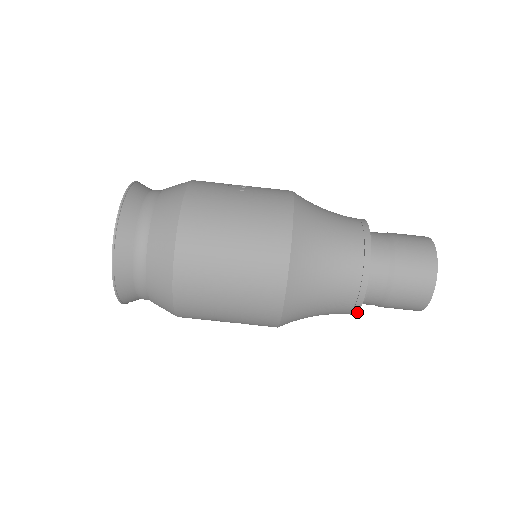
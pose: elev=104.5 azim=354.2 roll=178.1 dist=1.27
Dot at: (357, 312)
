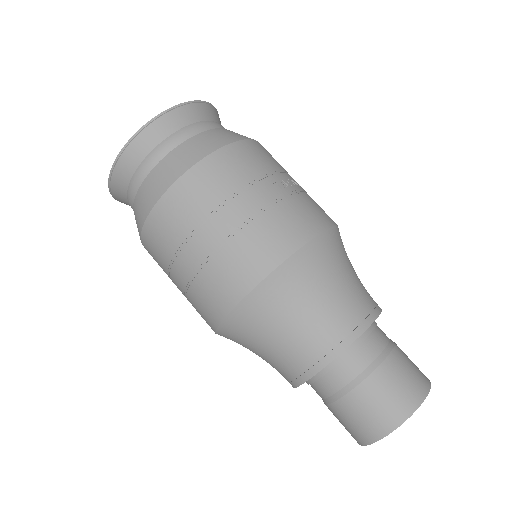
Dot at: (294, 387)
